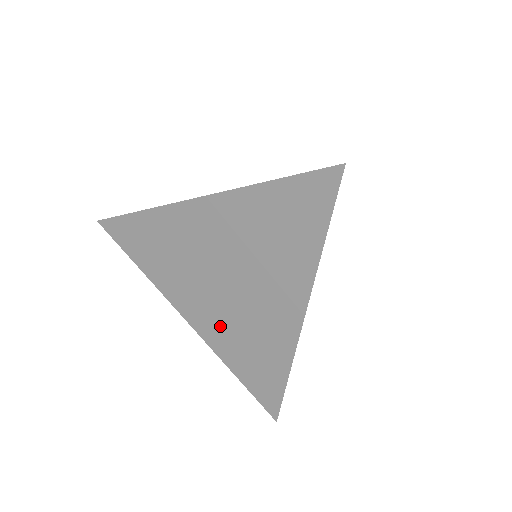
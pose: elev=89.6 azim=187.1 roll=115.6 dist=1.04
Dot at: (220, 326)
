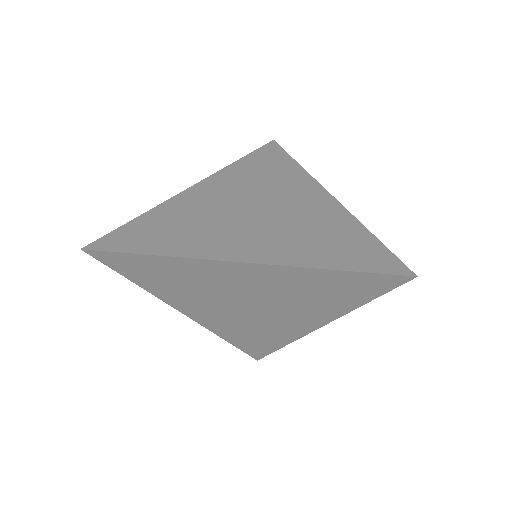
Dot at: (227, 323)
